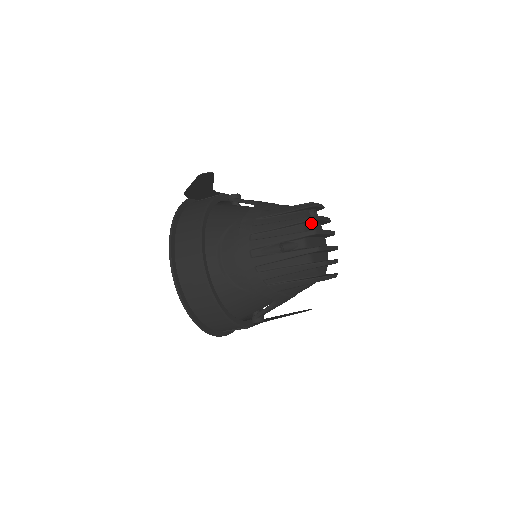
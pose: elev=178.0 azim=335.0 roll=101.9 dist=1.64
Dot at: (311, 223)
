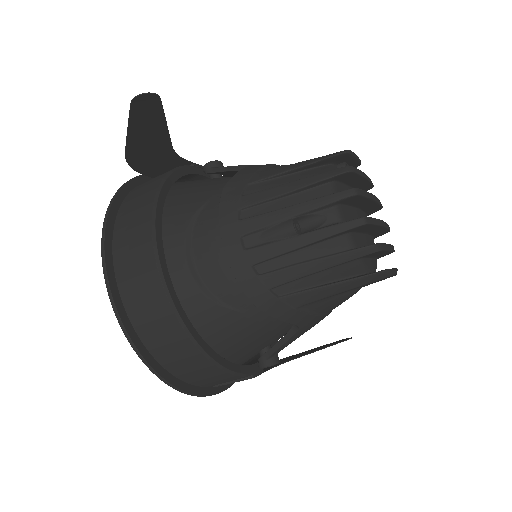
Dot at: (343, 184)
